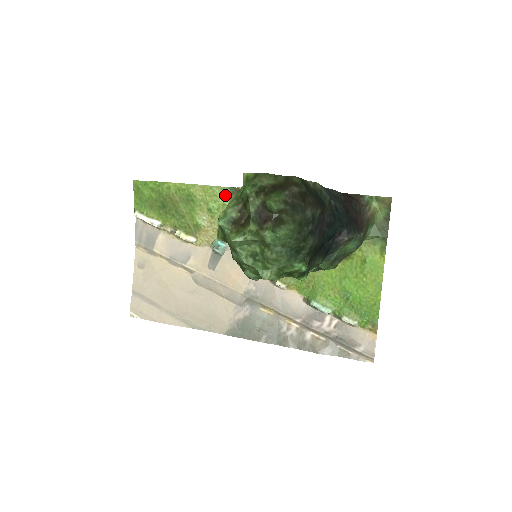
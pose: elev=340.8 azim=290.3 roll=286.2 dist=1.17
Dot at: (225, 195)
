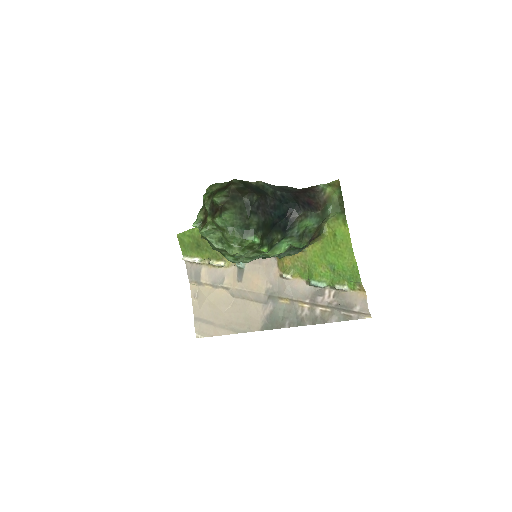
Dot at: occluded
